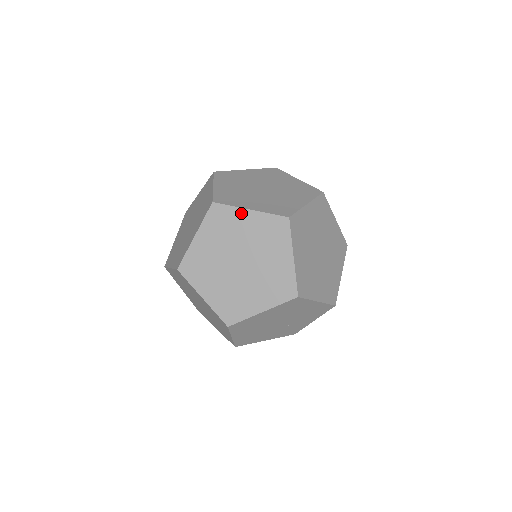
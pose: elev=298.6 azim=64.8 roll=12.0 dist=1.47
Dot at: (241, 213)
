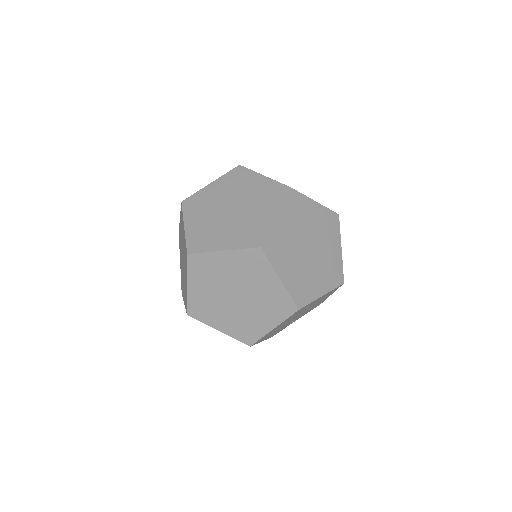
Dot at: (310, 203)
